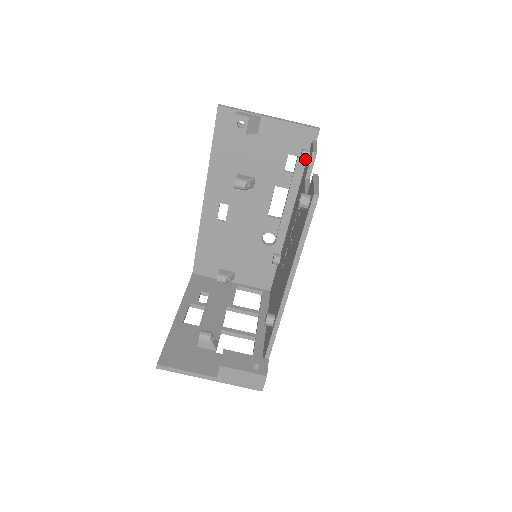
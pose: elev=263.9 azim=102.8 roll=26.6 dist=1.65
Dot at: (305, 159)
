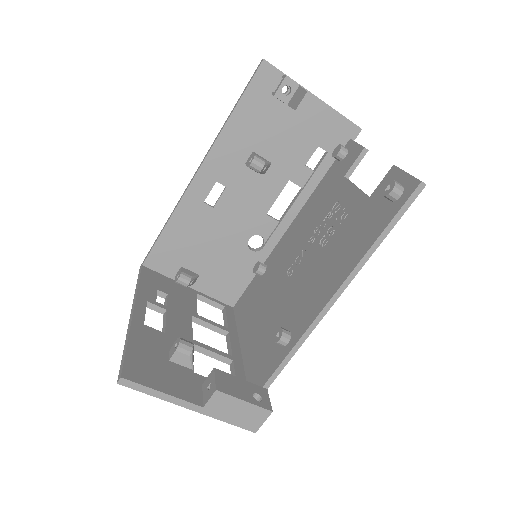
Dot at: (341, 156)
